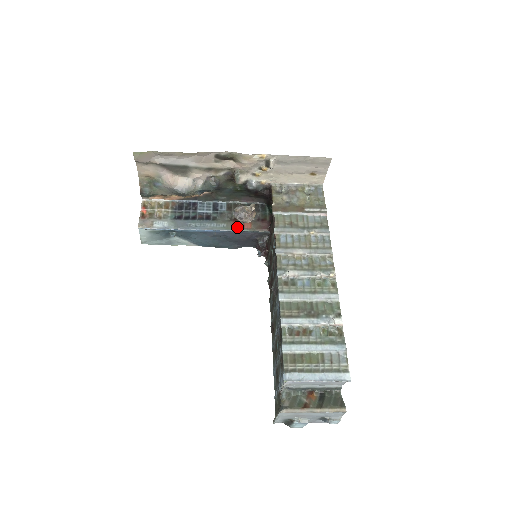
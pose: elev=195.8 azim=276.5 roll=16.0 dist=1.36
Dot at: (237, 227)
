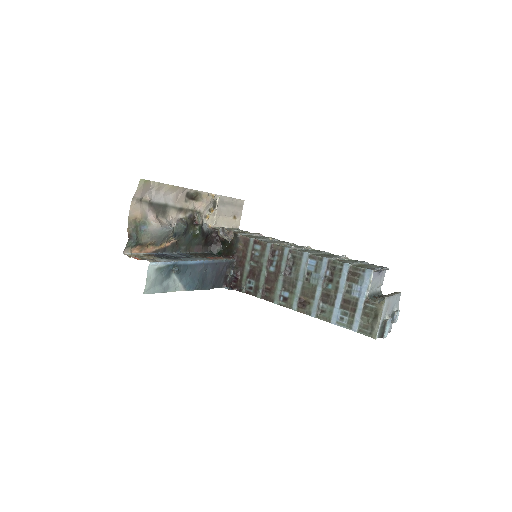
Dot at: (214, 258)
